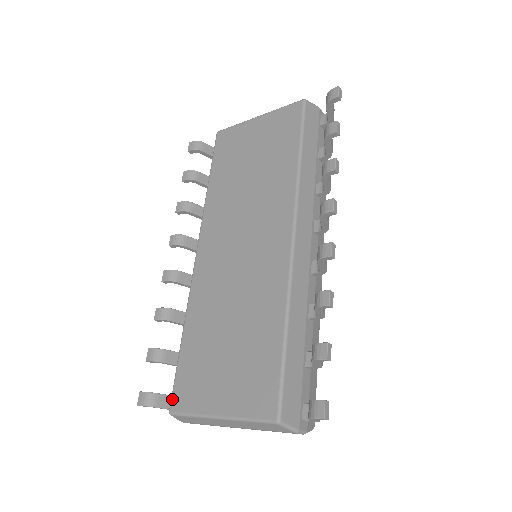
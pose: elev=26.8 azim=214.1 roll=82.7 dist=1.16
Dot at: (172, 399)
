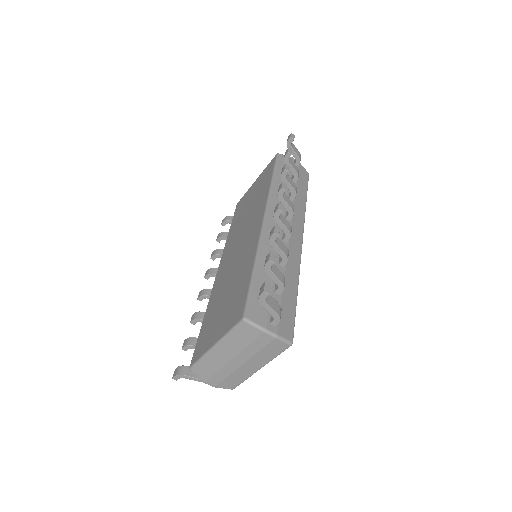
Dot at: (192, 358)
